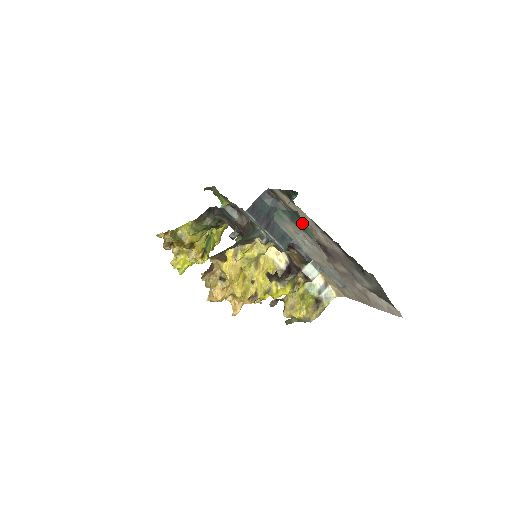
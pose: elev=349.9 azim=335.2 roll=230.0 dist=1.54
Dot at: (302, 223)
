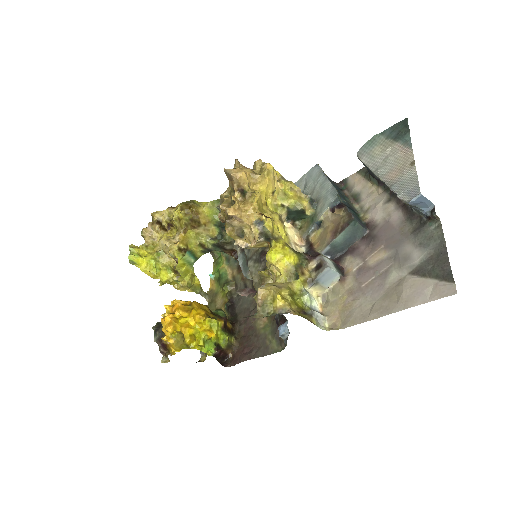
Dot at: (404, 130)
